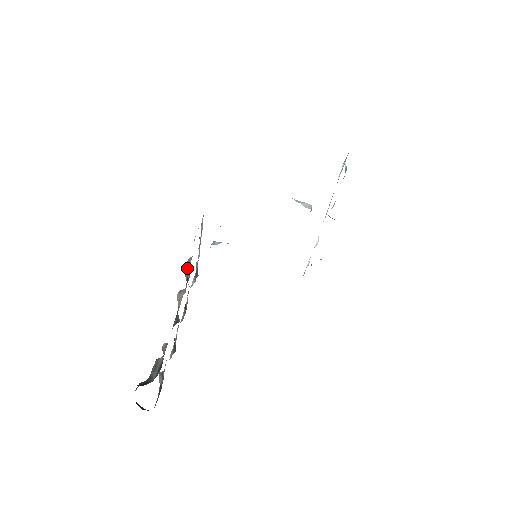
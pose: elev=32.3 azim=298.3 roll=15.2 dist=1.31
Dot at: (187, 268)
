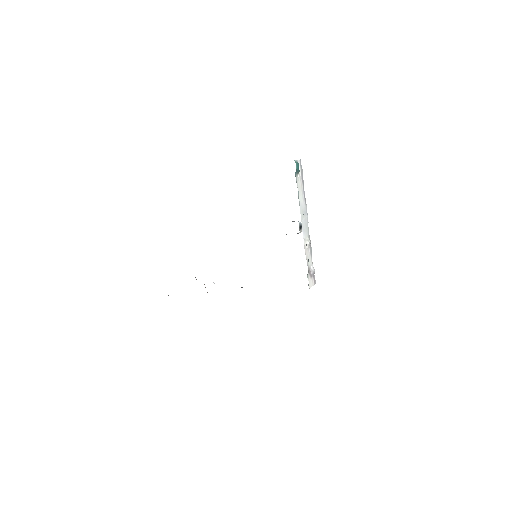
Dot at: occluded
